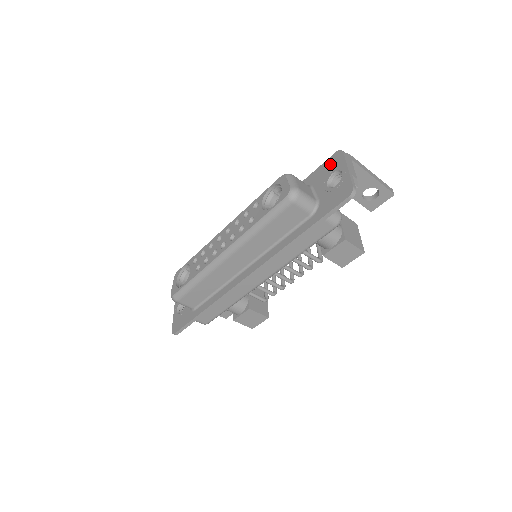
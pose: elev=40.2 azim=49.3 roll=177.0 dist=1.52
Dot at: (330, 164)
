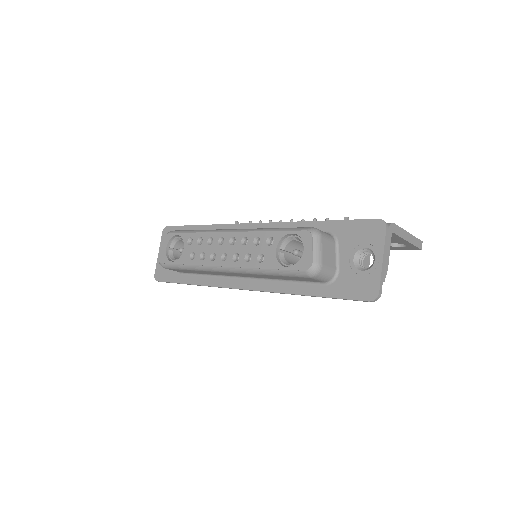
Dot at: (367, 231)
